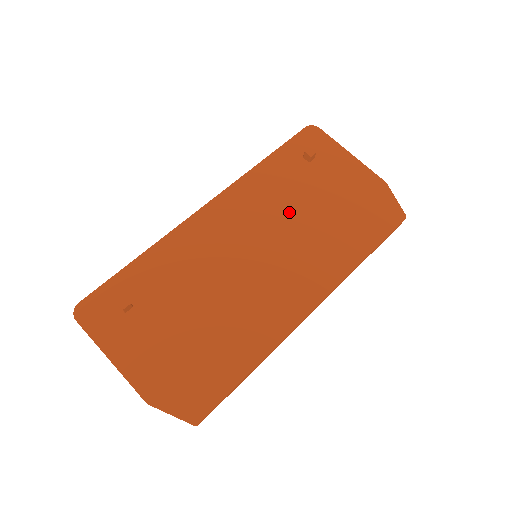
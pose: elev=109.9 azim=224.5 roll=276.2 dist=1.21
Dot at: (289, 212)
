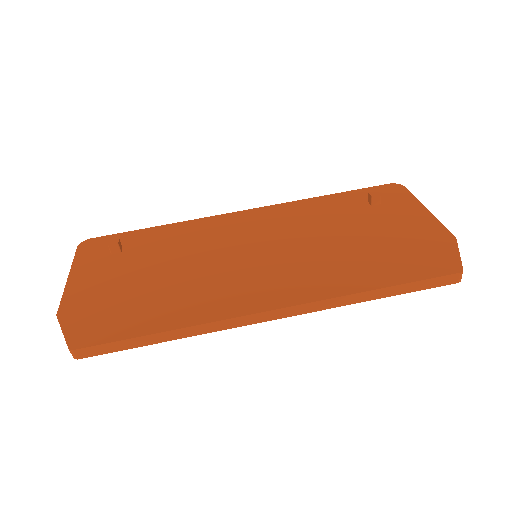
Dot at: (317, 233)
